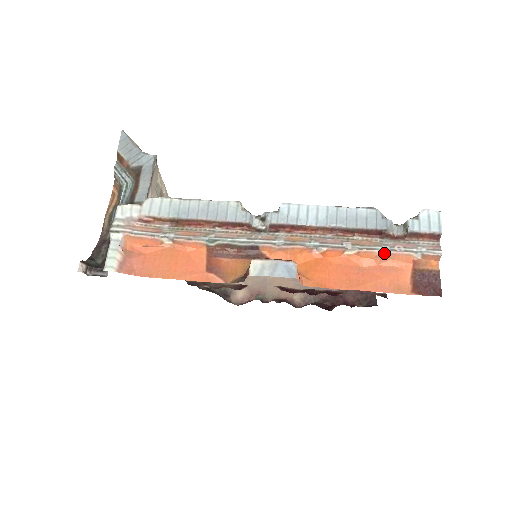
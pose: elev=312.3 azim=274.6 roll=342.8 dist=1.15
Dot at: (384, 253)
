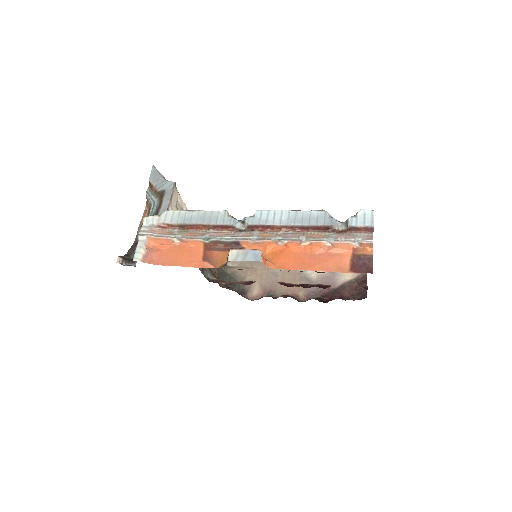
Dot at: (330, 243)
